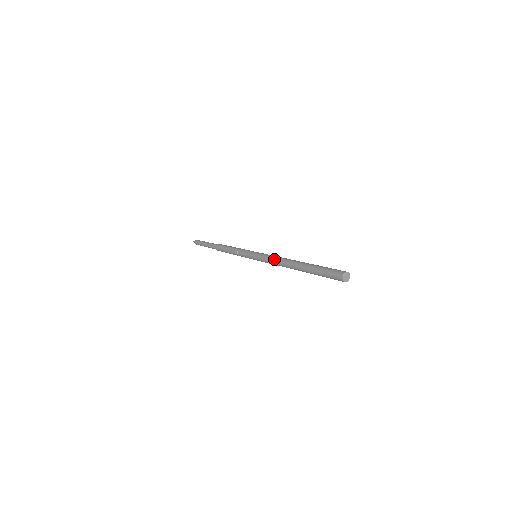
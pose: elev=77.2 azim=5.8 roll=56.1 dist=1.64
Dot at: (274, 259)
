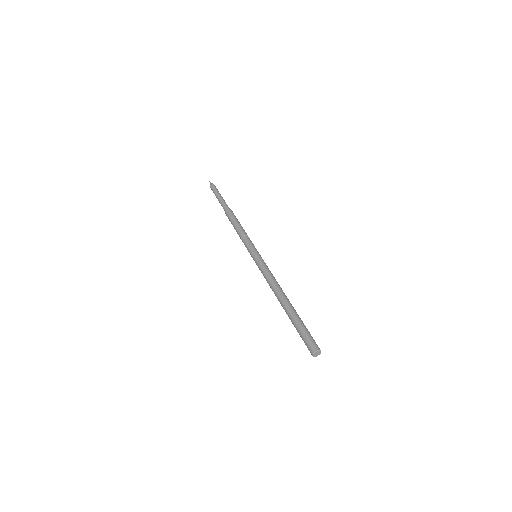
Dot at: (268, 279)
